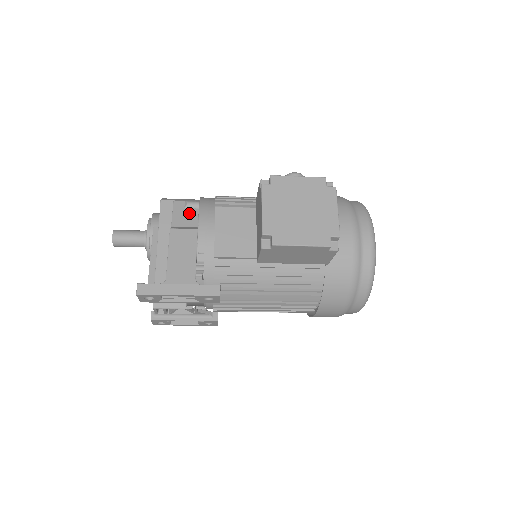
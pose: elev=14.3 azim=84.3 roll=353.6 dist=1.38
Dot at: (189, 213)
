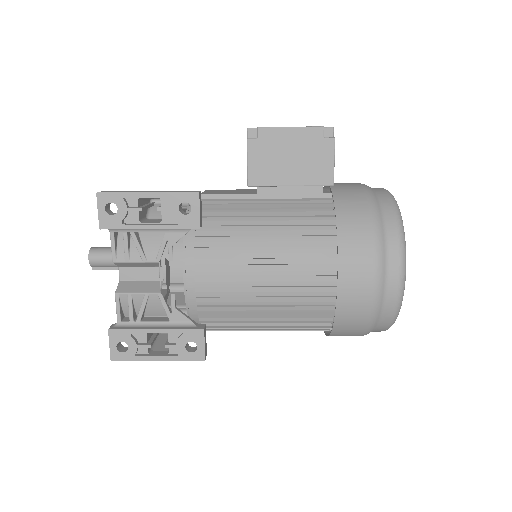
Dot at: occluded
